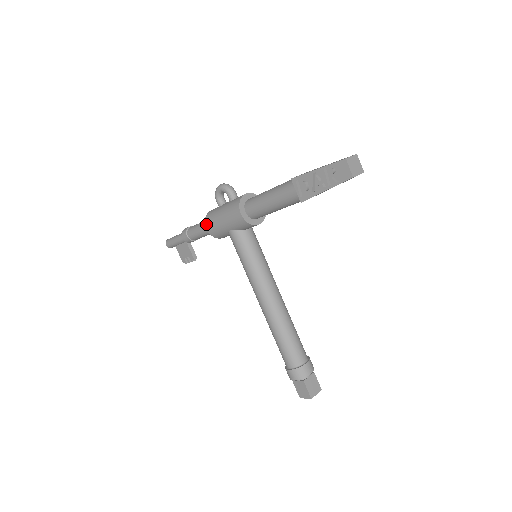
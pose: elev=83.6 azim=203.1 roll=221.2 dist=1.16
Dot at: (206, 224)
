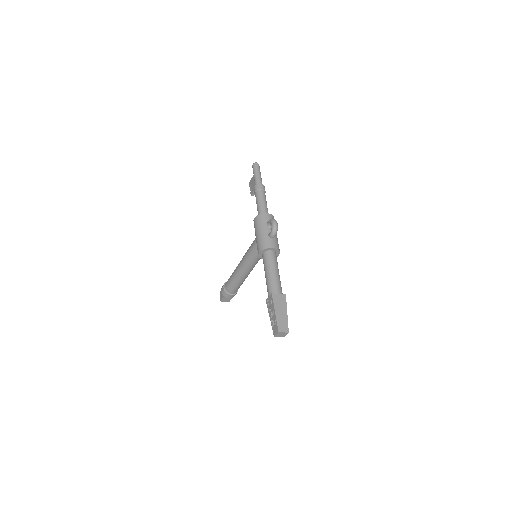
Dot at: (256, 218)
